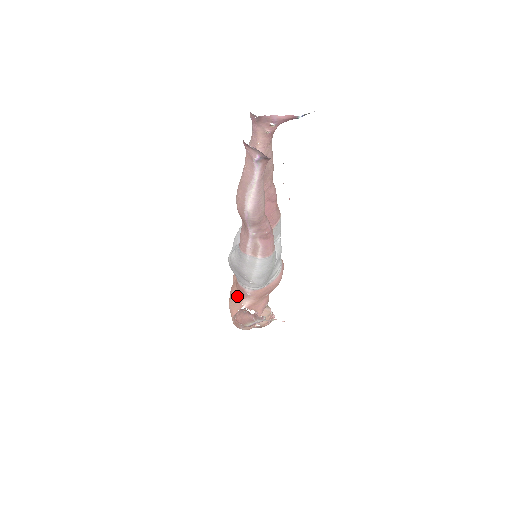
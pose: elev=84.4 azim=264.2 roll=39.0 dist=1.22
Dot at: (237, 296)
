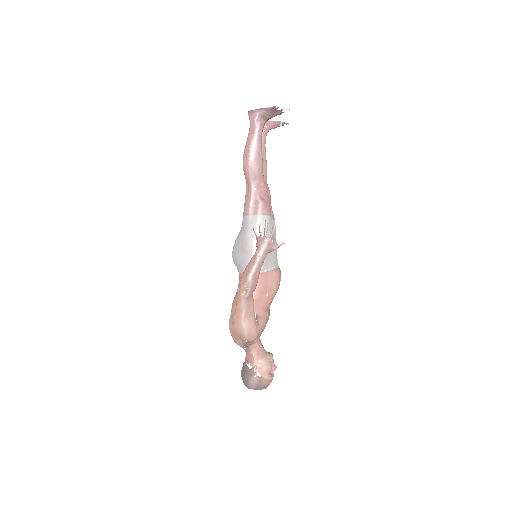
Dot at: occluded
